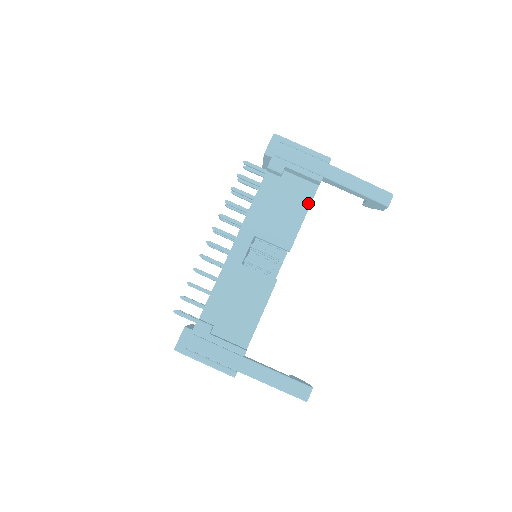
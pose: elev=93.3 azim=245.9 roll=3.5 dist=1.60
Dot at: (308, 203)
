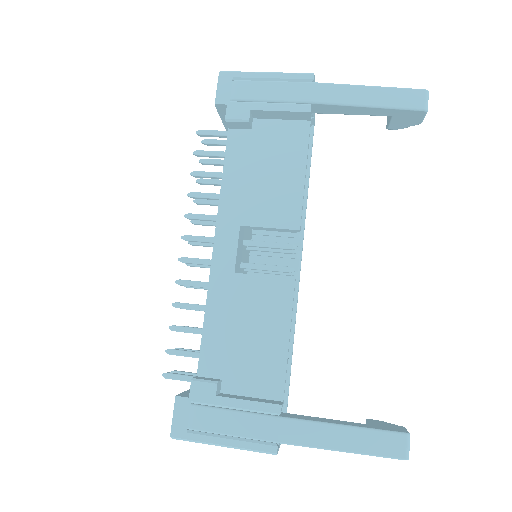
Dot at: (303, 151)
